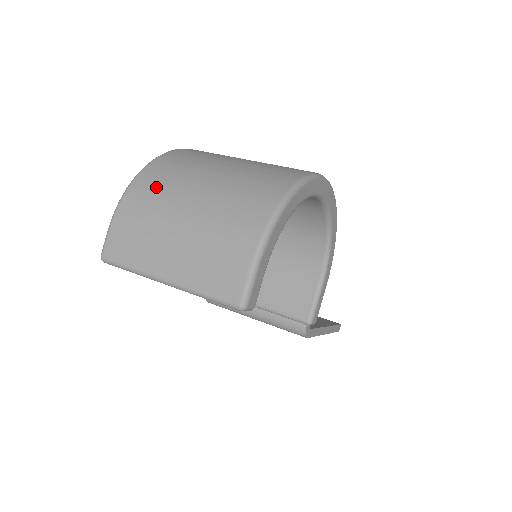
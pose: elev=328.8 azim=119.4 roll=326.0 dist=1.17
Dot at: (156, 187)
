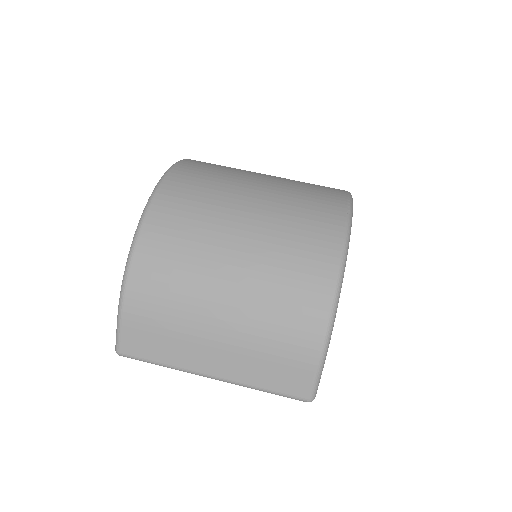
Dot at: (169, 266)
